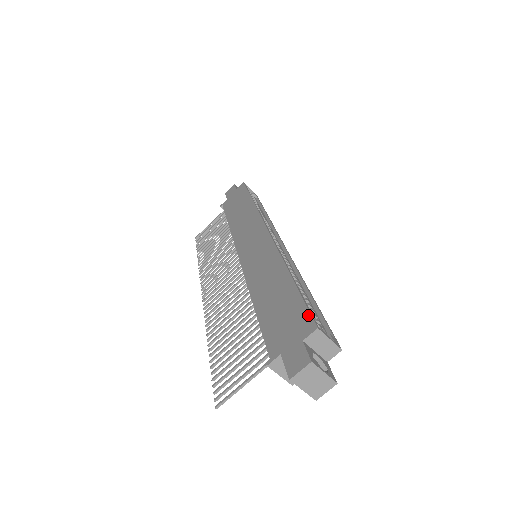
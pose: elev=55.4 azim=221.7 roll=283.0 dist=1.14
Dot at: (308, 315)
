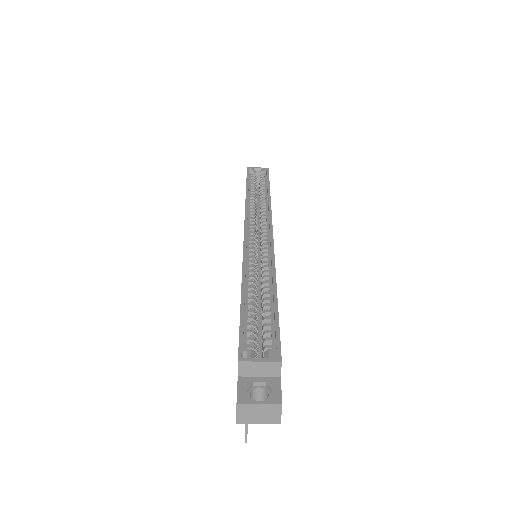
Dot at: occluded
